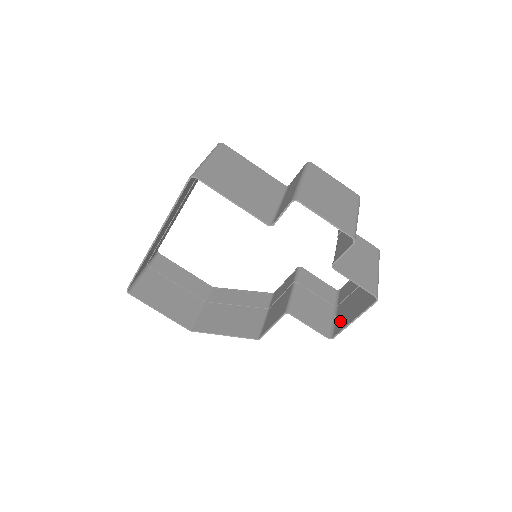
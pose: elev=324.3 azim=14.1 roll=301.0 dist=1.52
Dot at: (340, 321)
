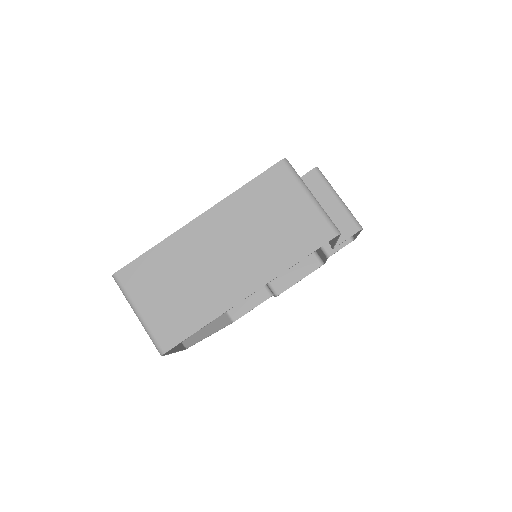
Dot at: (277, 280)
